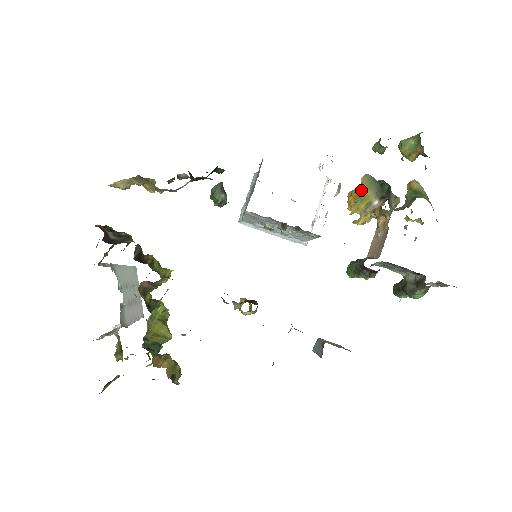
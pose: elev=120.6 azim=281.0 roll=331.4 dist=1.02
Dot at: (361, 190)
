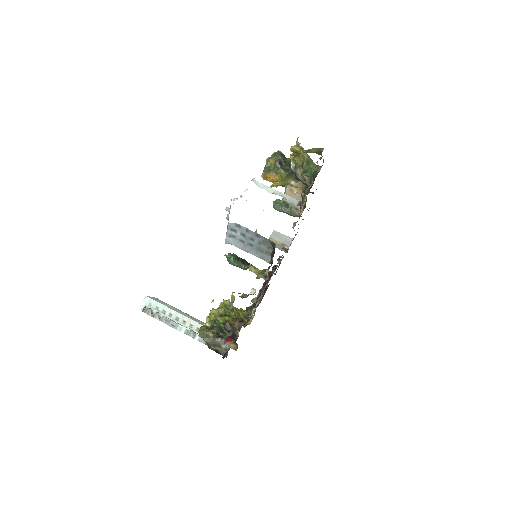
Dot at: (283, 181)
